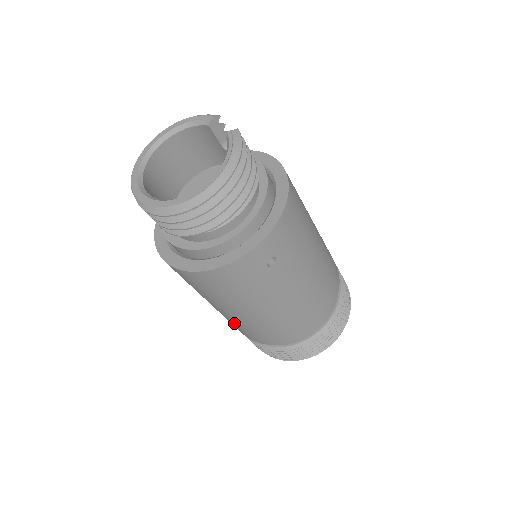
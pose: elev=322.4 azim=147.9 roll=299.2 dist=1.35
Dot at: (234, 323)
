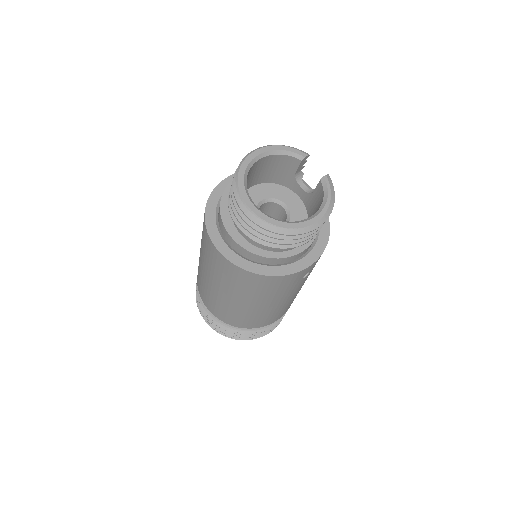
Dot at: (227, 309)
